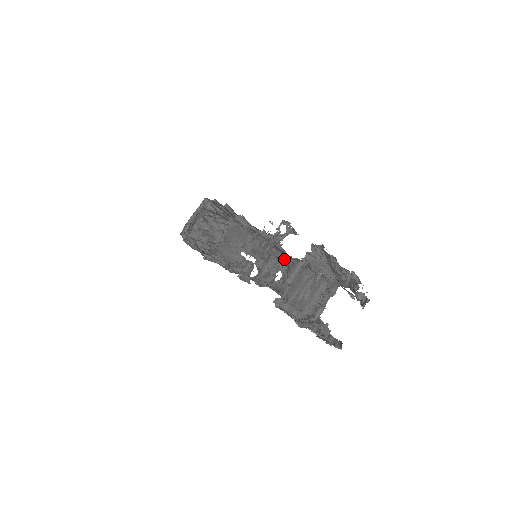
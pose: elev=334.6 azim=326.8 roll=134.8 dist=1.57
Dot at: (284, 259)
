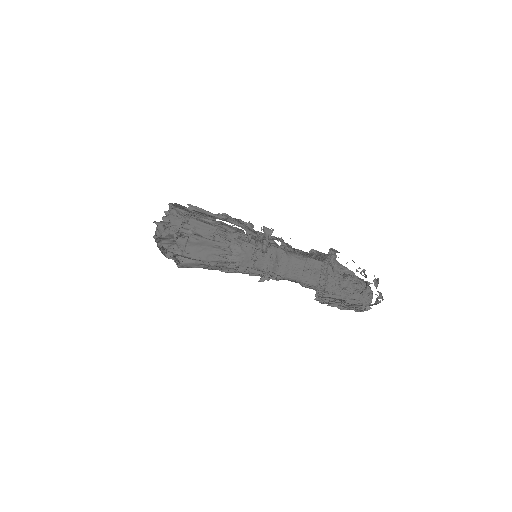
Dot at: (274, 238)
